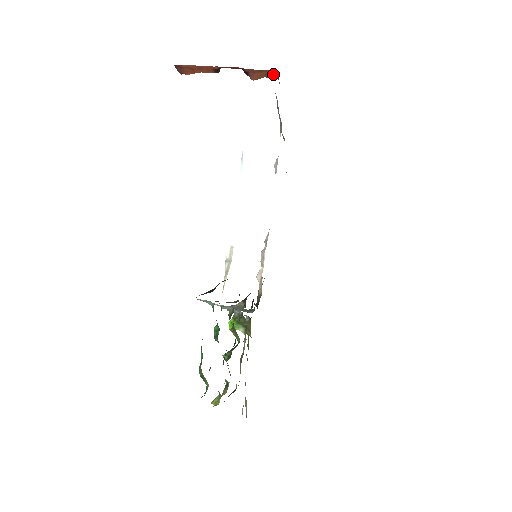
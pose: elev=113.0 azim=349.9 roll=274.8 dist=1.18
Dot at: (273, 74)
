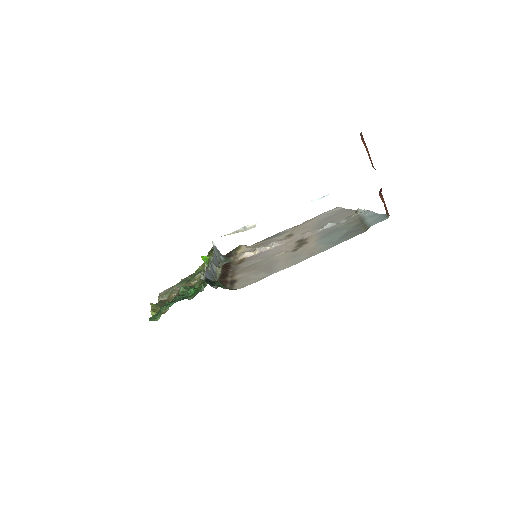
Dot at: (387, 211)
